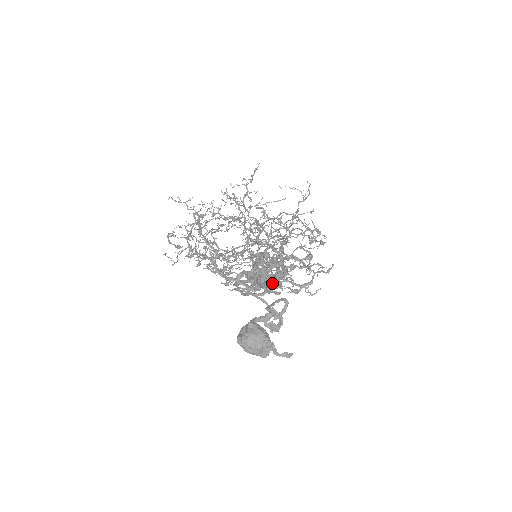
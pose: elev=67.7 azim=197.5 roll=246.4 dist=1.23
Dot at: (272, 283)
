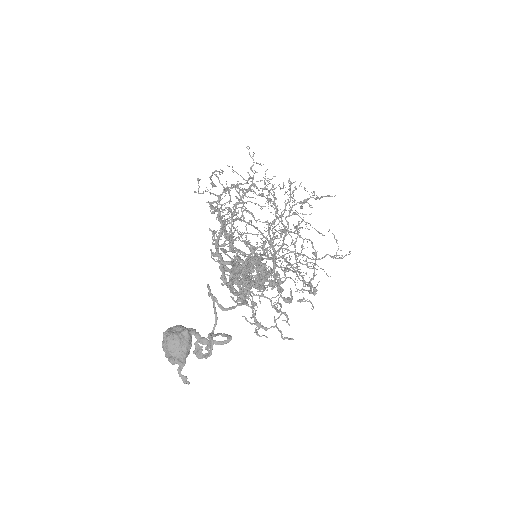
Dot at: (240, 301)
